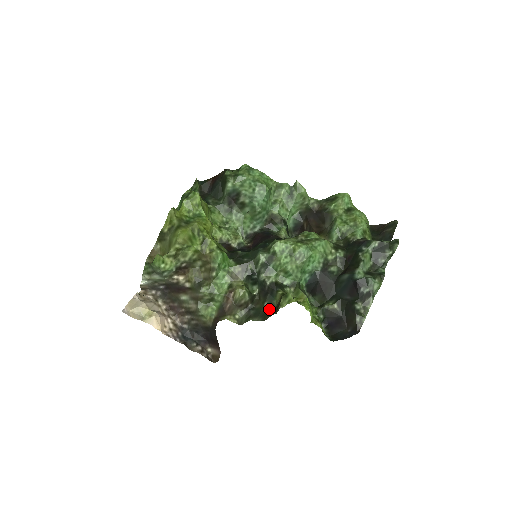
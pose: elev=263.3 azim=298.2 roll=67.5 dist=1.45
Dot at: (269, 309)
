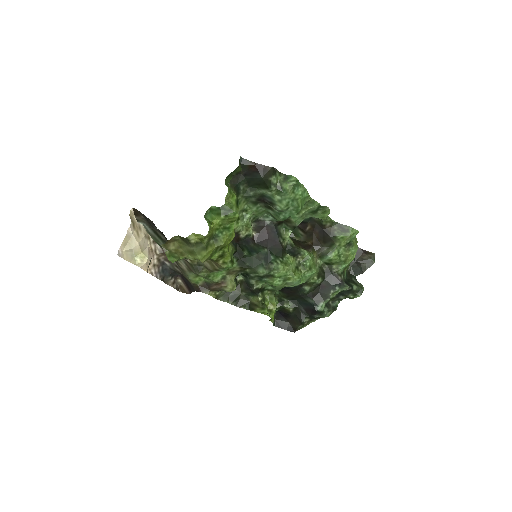
Dot at: (244, 299)
